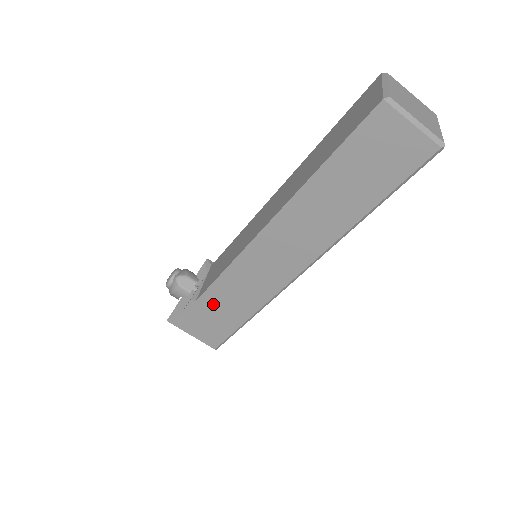
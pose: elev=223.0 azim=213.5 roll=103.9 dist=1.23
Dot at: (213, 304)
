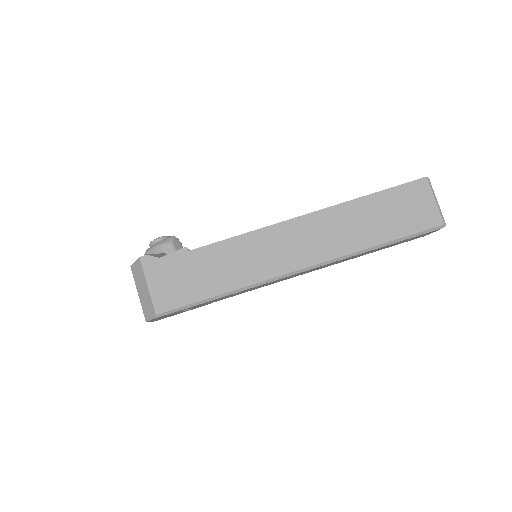
Dot at: (202, 262)
